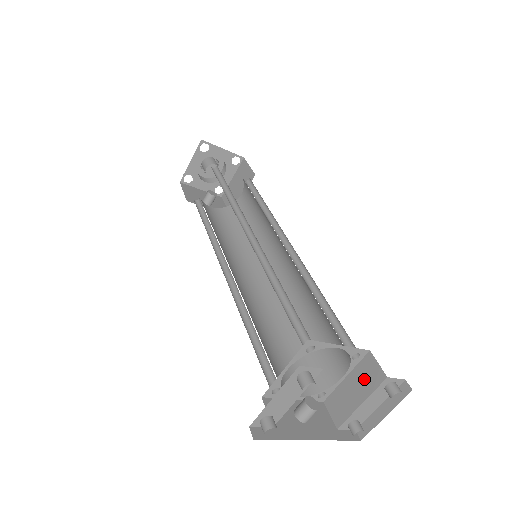
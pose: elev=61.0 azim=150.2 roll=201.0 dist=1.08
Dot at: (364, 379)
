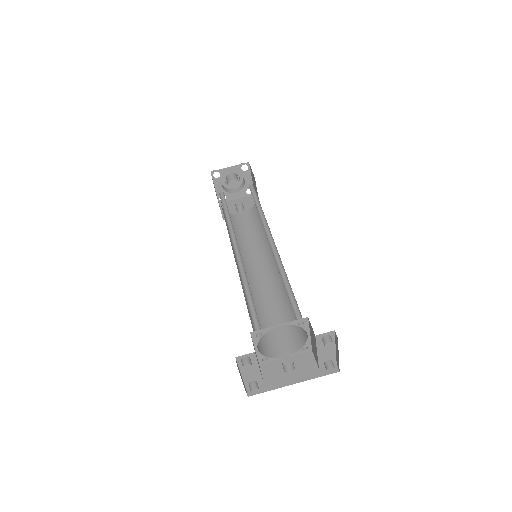
Dot at: (313, 336)
